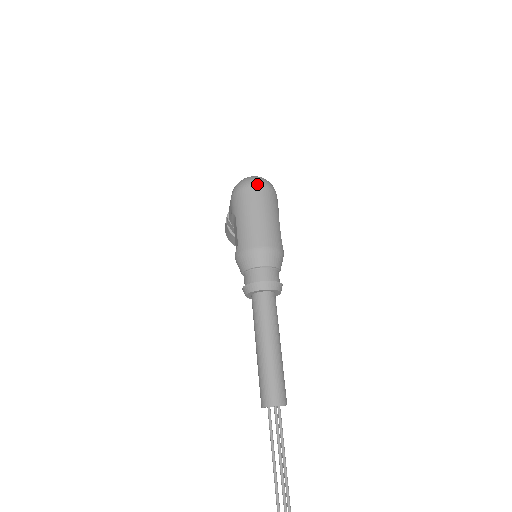
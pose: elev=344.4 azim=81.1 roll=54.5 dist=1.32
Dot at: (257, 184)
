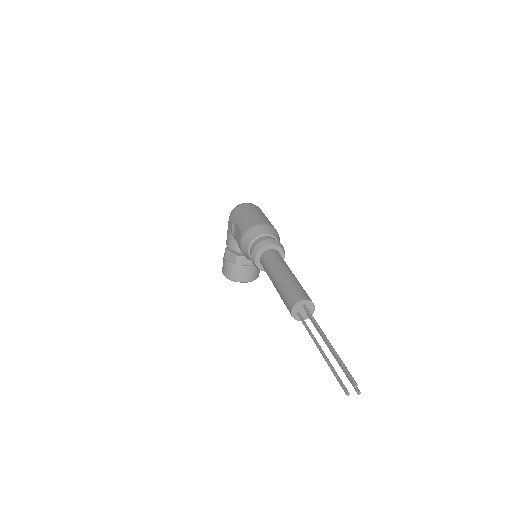
Dot at: (249, 203)
